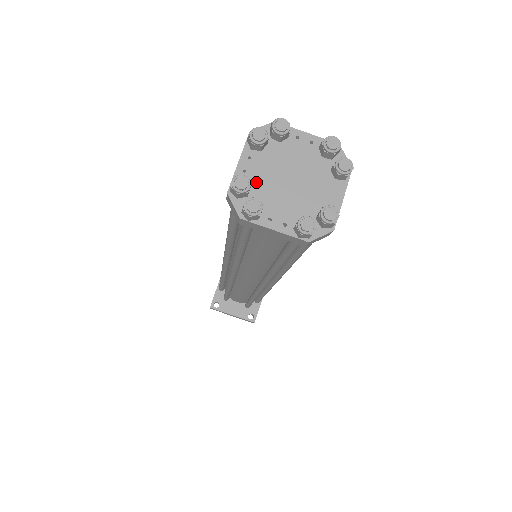
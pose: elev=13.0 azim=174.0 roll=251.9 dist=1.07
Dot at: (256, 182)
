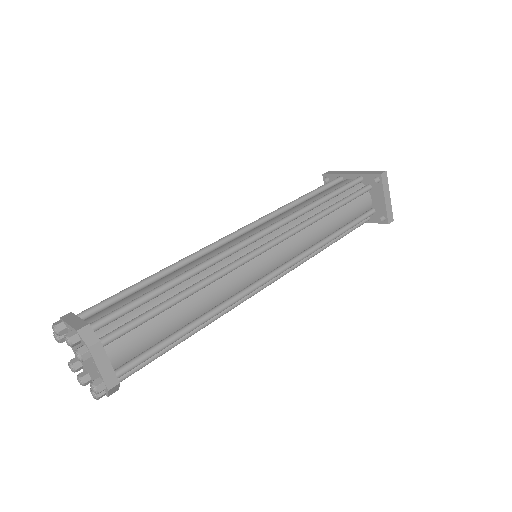
Dot at: occluded
